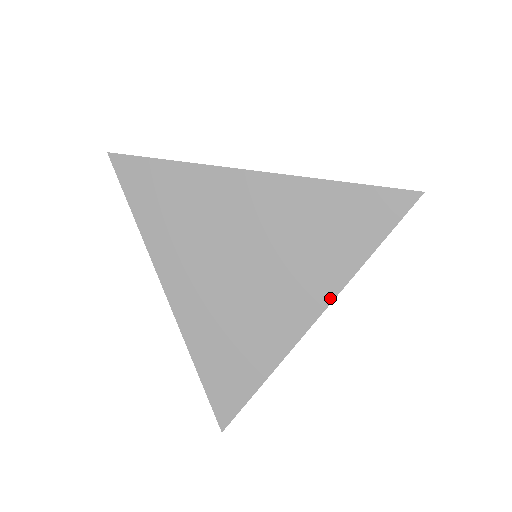
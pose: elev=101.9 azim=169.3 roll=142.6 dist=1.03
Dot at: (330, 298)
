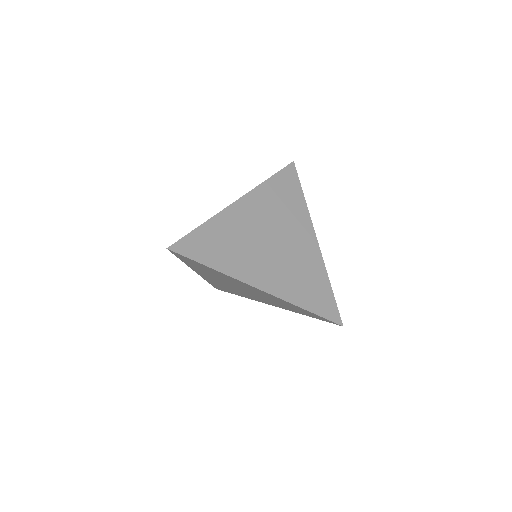
Dot at: (311, 225)
